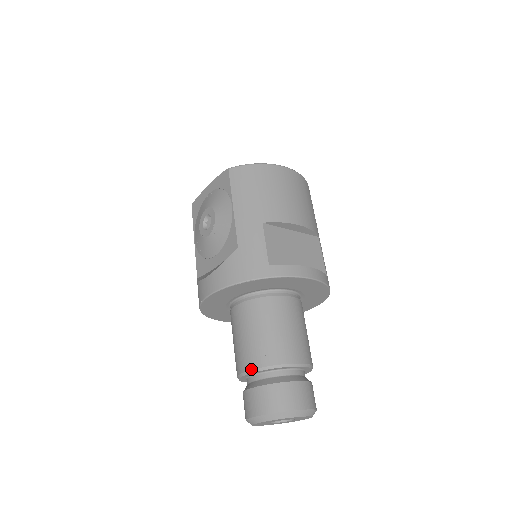
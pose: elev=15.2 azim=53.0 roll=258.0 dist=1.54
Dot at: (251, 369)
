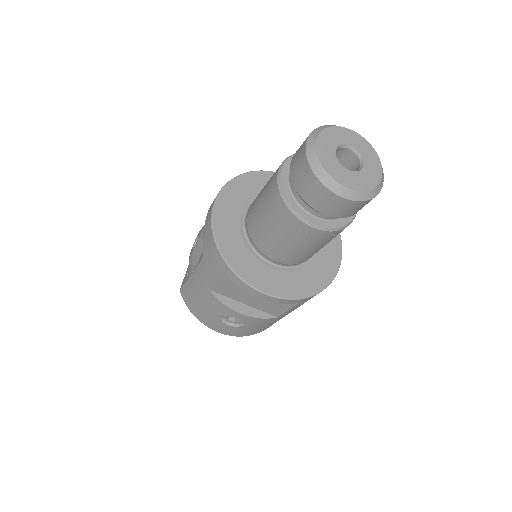
Dot at: occluded
